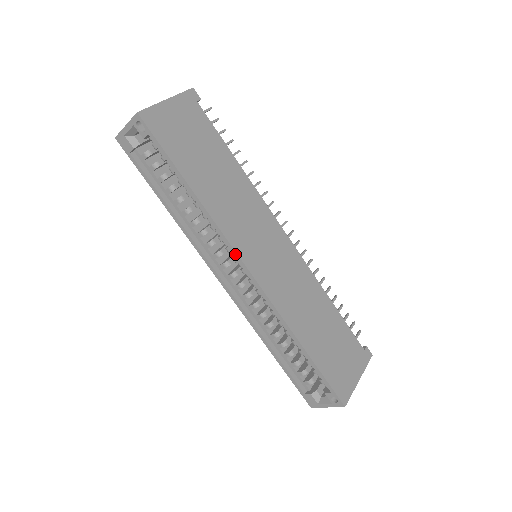
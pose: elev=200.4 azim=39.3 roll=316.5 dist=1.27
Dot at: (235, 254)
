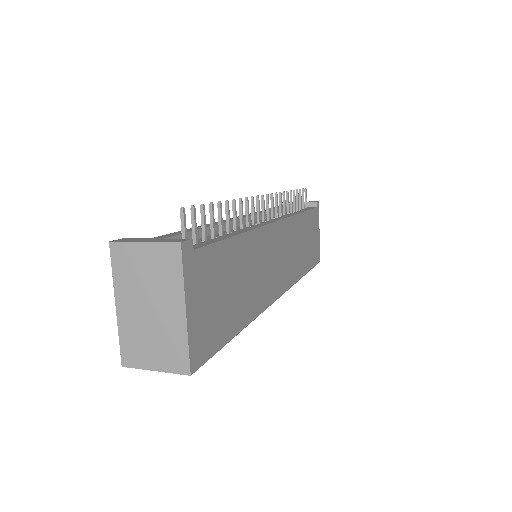
Dot at: (271, 303)
